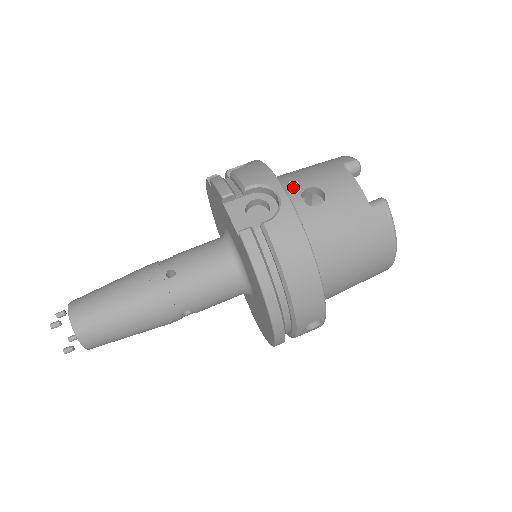
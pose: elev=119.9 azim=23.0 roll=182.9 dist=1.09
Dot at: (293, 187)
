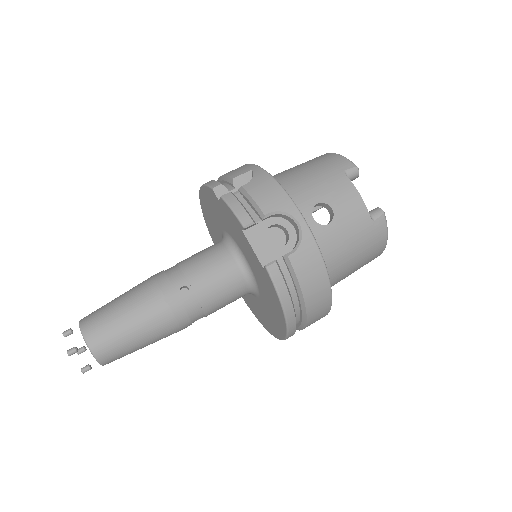
Dot at: (303, 203)
